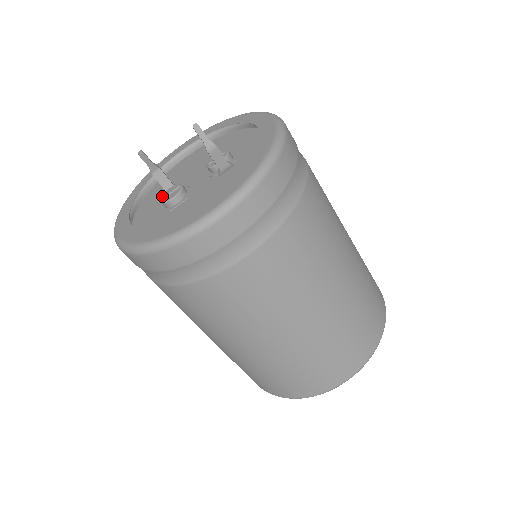
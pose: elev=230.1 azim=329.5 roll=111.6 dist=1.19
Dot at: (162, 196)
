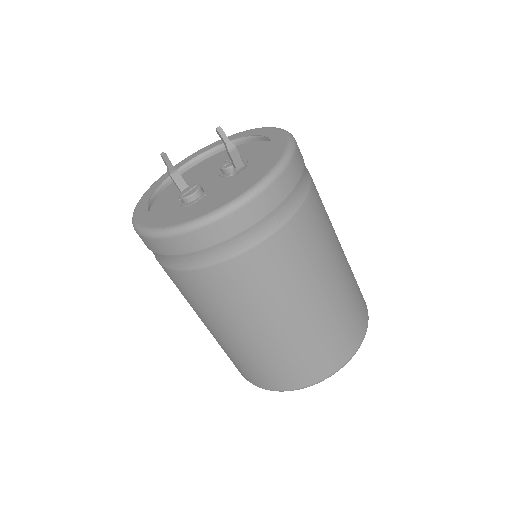
Dot at: (180, 194)
